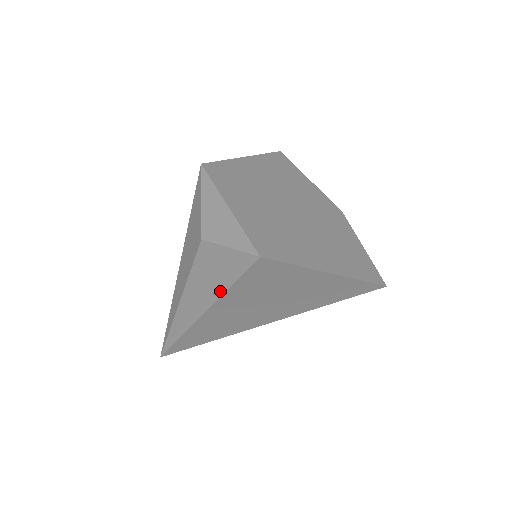
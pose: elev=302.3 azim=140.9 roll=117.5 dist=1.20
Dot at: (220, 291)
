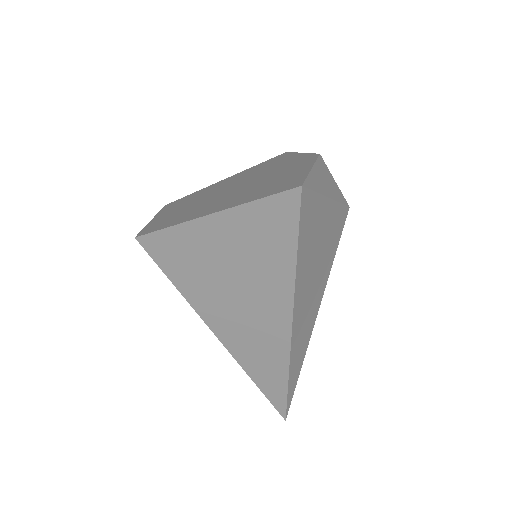
Dot at: (186, 299)
